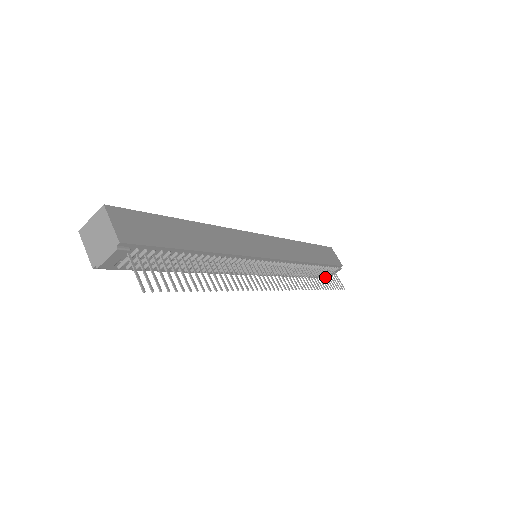
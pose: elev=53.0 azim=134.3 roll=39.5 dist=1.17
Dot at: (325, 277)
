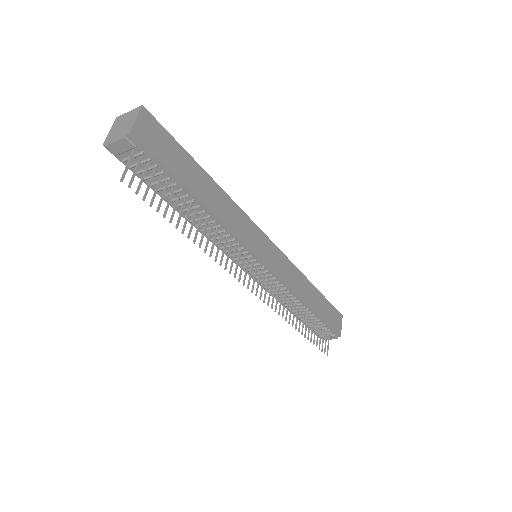
Dot at: (319, 336)
